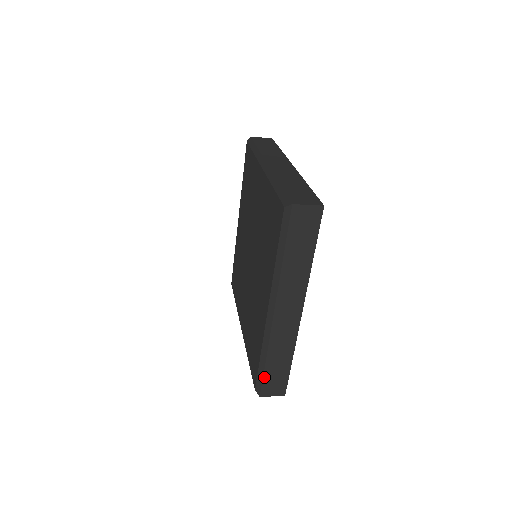
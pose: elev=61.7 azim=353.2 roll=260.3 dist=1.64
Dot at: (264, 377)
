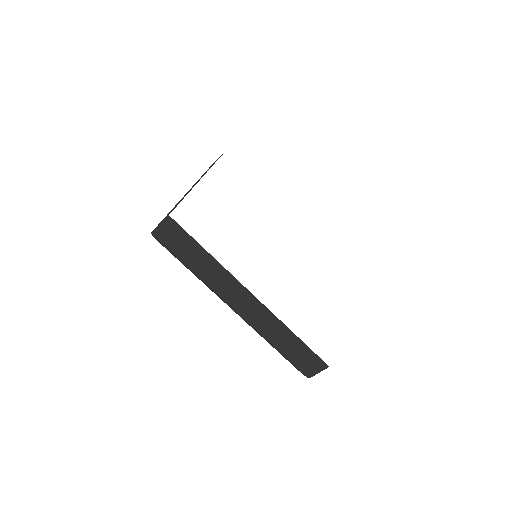
Dot at: (292, 361)
